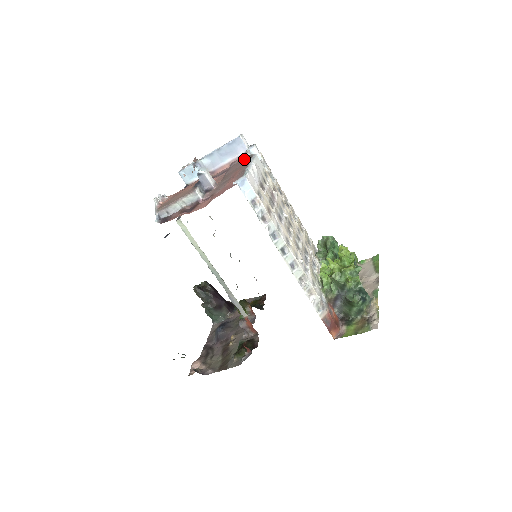
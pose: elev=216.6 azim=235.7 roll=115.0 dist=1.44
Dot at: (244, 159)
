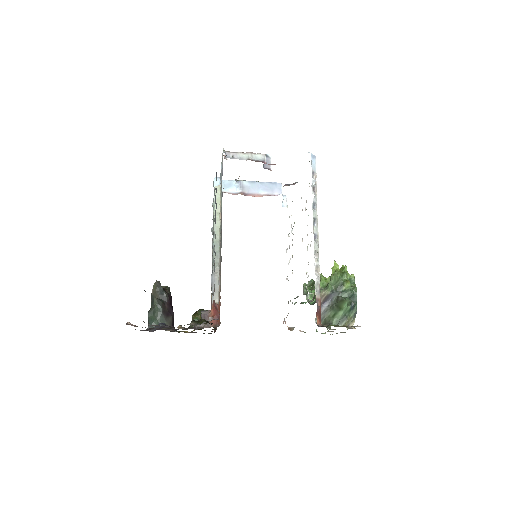
Dot at: (287, 185)
